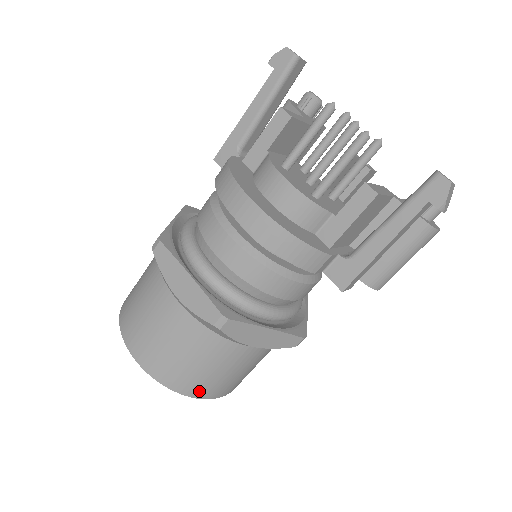
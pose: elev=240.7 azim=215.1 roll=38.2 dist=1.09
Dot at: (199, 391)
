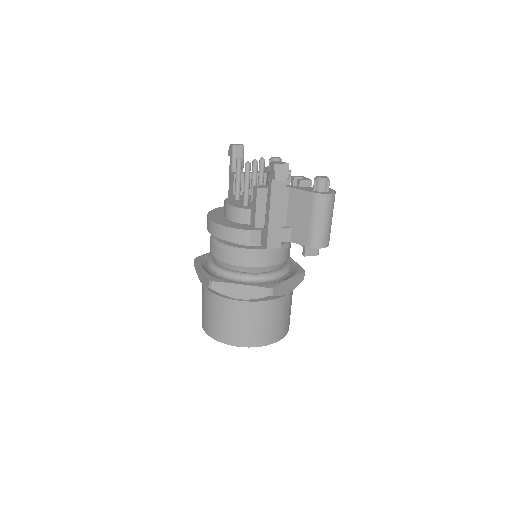
Dot at: (233, 340)
